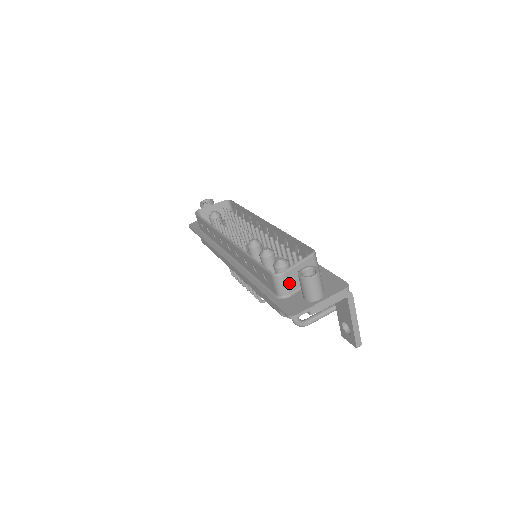
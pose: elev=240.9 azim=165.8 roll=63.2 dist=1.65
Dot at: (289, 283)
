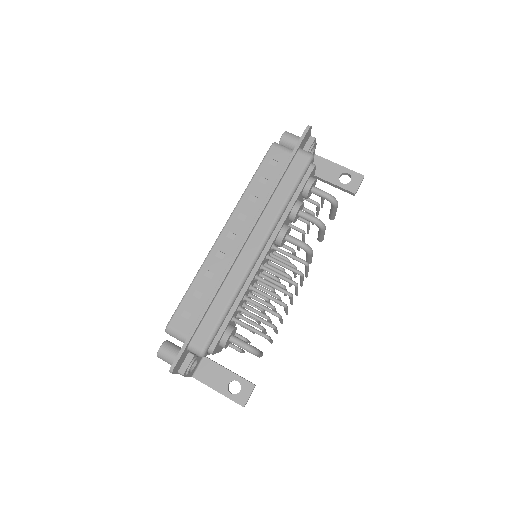
Dot at: occluded
